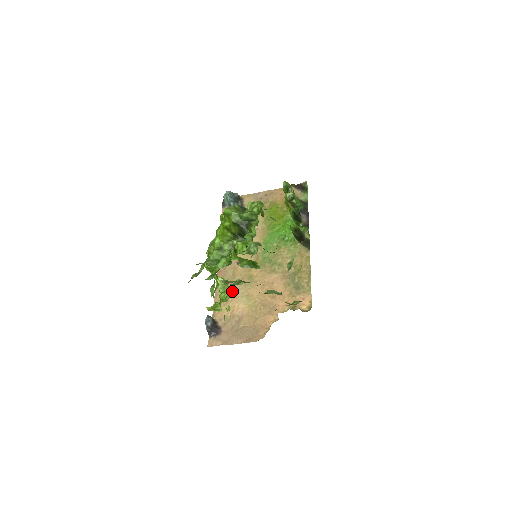
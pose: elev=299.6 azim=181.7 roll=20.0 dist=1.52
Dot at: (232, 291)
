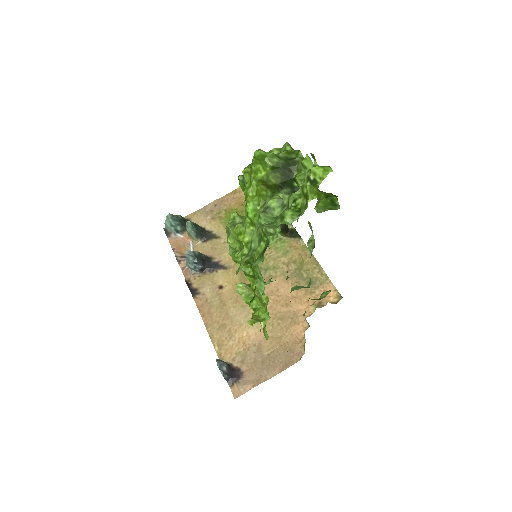
Dot at: (230, 321)
